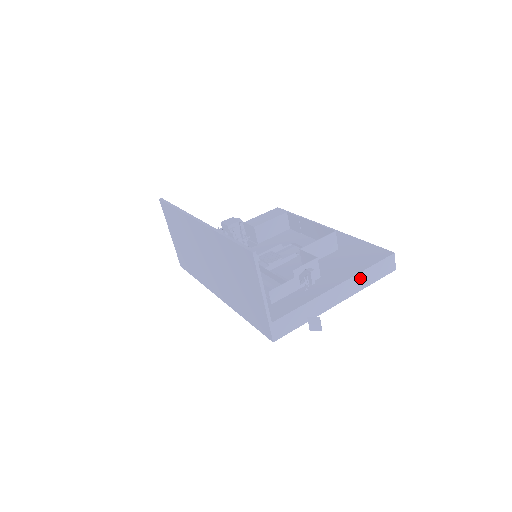
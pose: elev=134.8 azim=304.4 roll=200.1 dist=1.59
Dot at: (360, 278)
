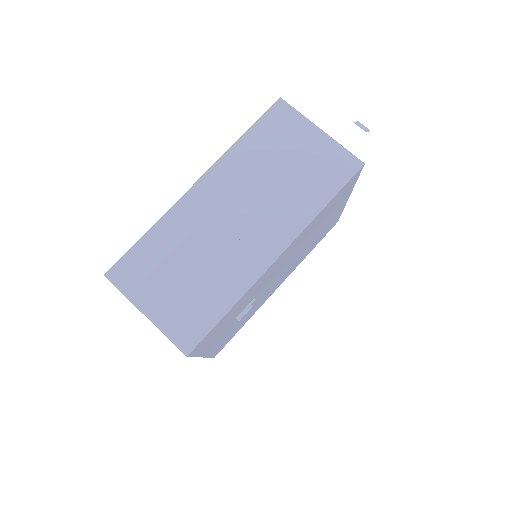
Dot at: occluded
